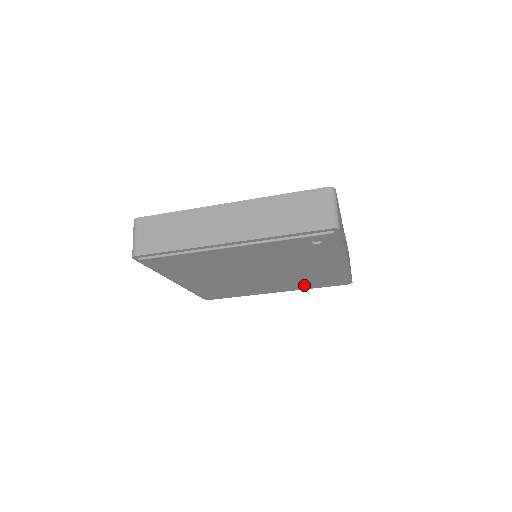
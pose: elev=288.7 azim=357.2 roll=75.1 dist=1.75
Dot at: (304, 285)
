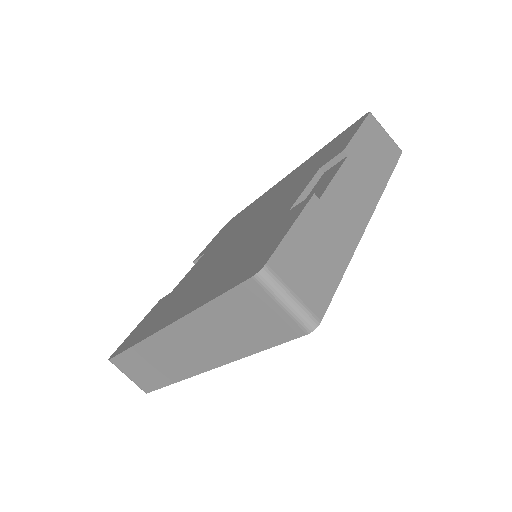
Dot at: occluded
